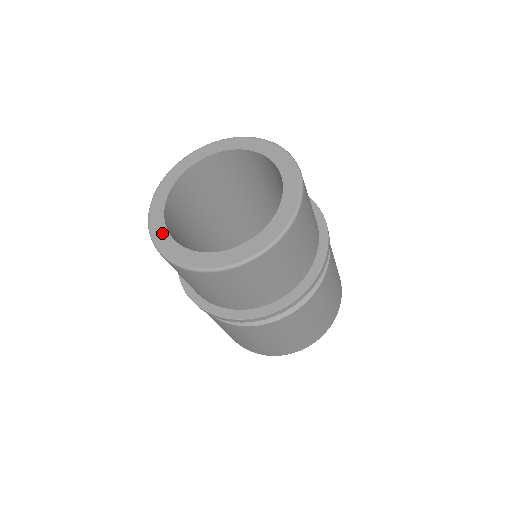
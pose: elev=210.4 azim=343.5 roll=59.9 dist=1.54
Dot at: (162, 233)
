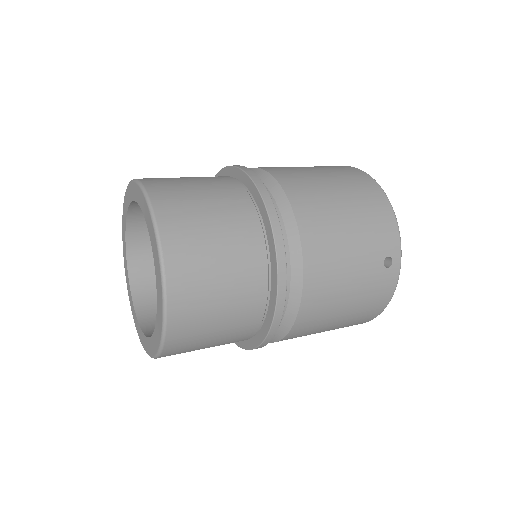
Dot at: (124, 222)
